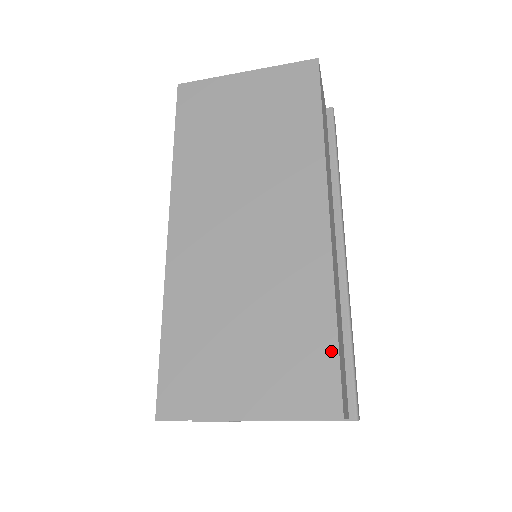
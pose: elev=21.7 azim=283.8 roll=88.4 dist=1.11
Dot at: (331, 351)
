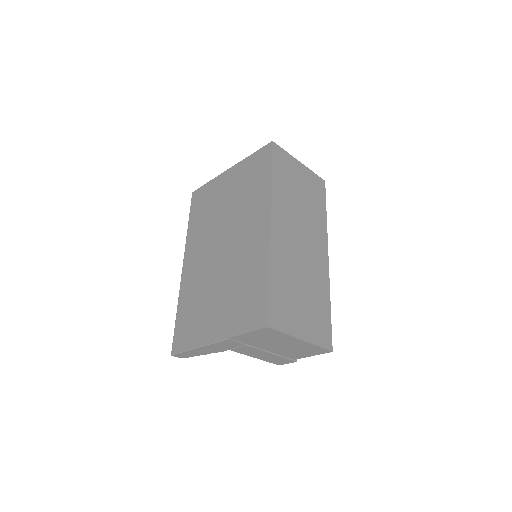
Dot at: (329, 321)
